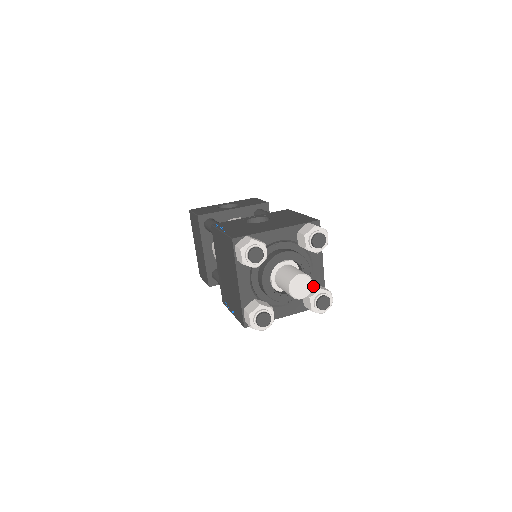
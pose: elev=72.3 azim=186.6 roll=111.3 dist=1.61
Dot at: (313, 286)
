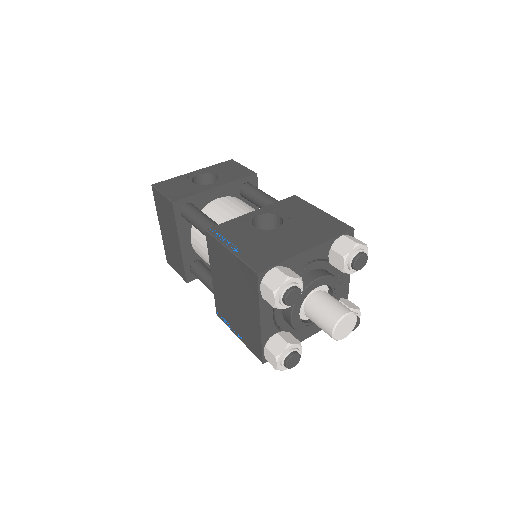
Dot at: occluded
